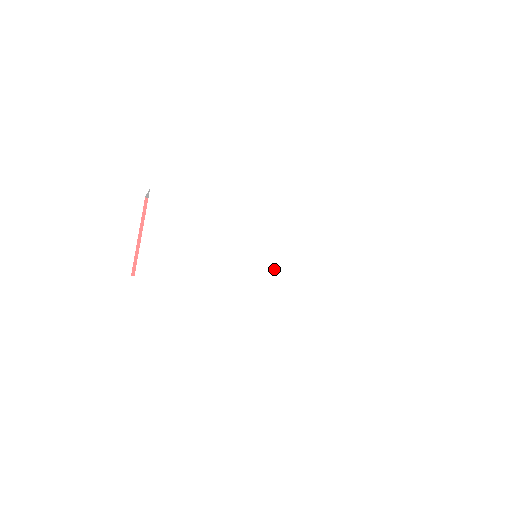
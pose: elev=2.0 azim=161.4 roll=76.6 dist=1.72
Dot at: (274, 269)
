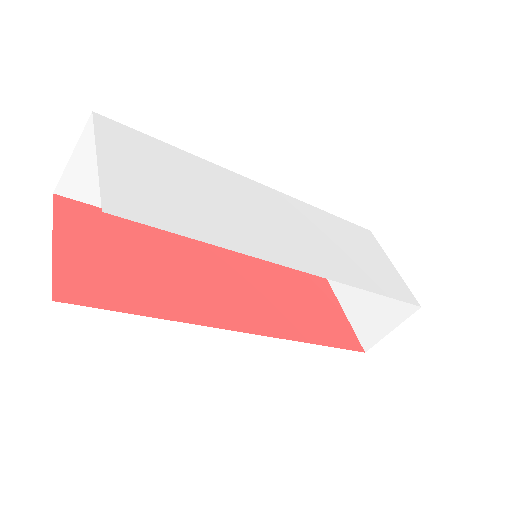
Dot at: (302, 242)
